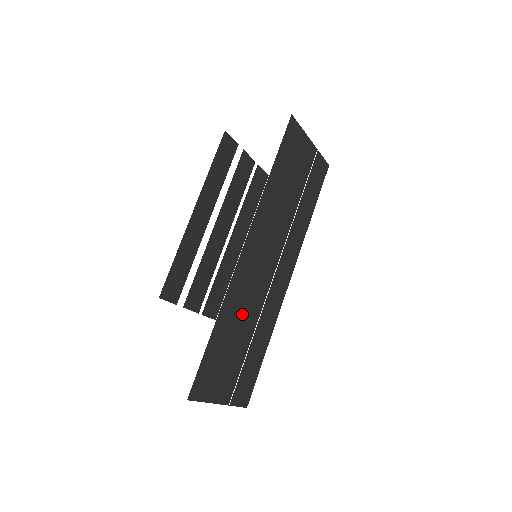
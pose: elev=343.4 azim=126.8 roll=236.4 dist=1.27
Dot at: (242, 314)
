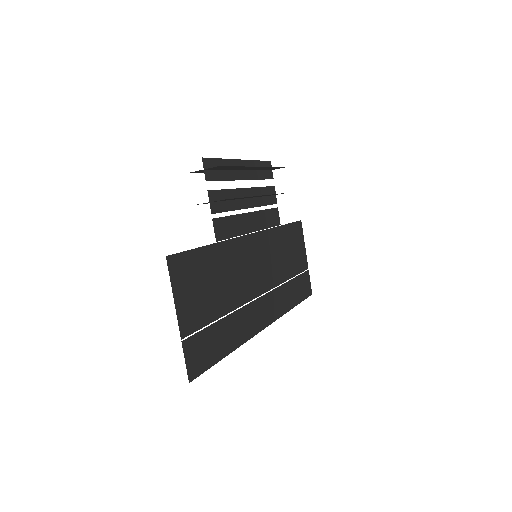
Dot at: (230, 278)
